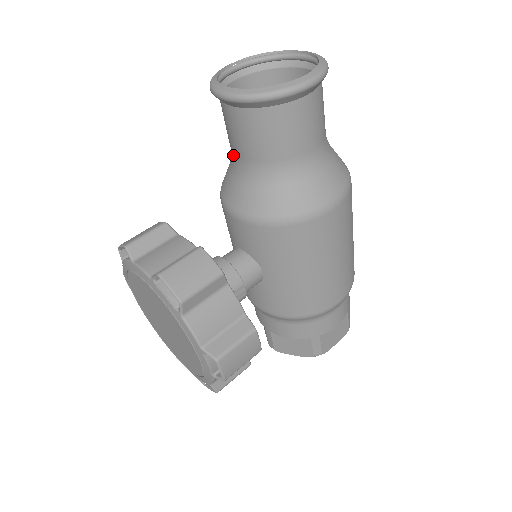
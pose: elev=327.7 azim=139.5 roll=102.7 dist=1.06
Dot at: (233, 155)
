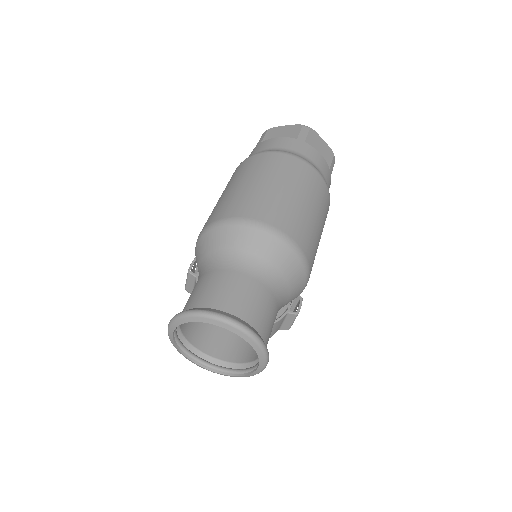
Dot at: occluded
